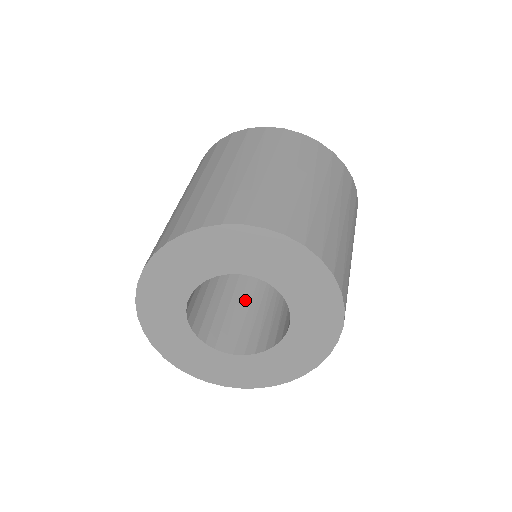
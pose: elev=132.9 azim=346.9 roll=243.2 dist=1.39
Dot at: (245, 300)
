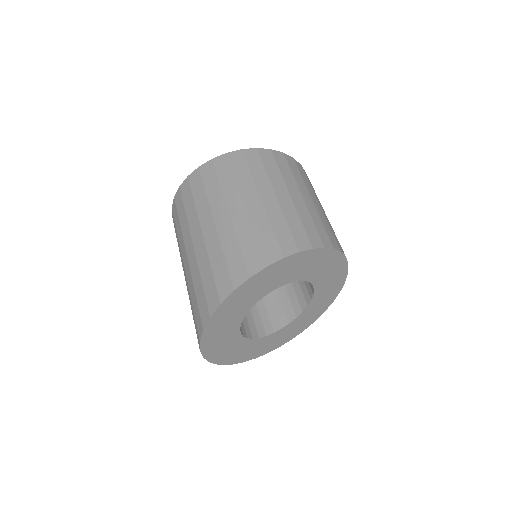
Dot at: occluded
